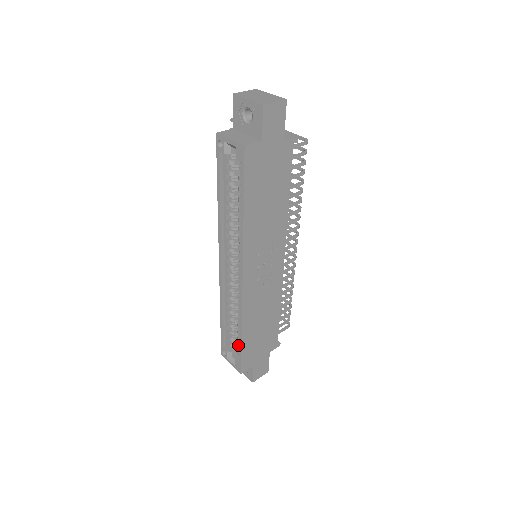
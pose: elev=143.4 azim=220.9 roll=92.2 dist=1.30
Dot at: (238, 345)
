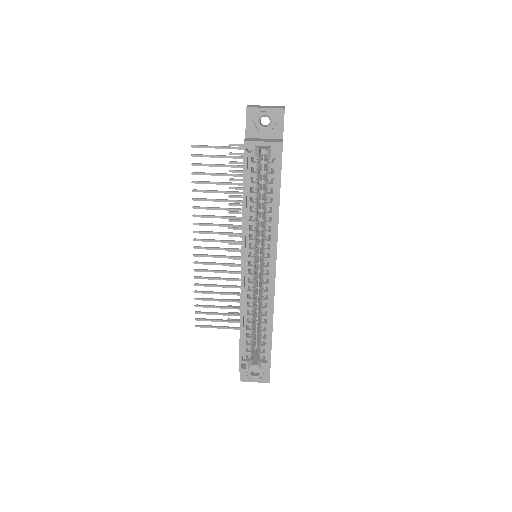
Dot at: (262, 346)
